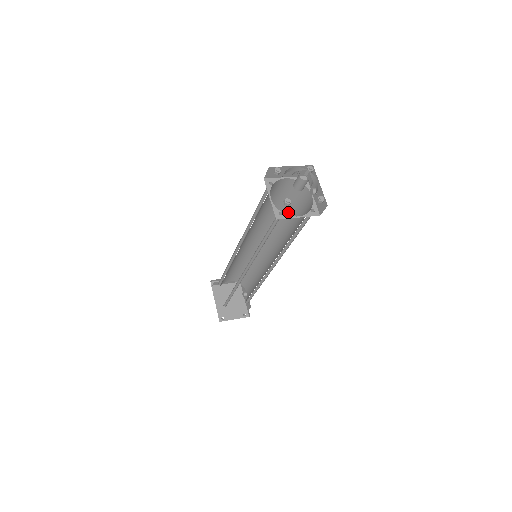
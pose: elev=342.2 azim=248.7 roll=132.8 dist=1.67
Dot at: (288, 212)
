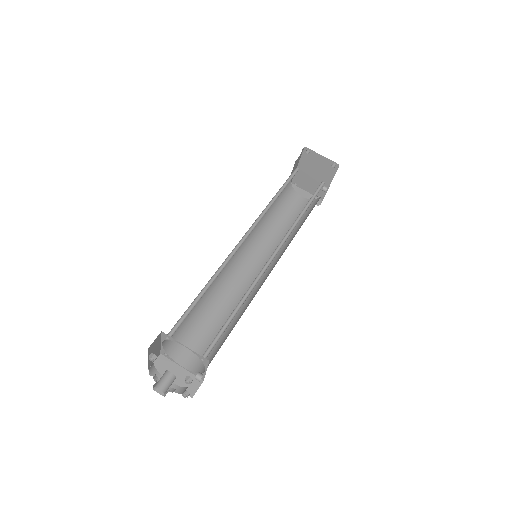
Dot at: occluded
